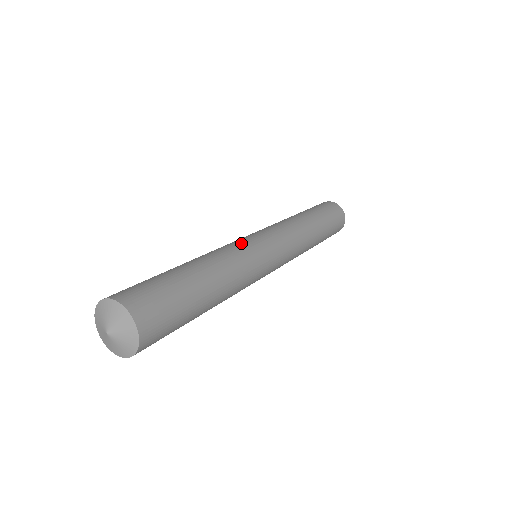
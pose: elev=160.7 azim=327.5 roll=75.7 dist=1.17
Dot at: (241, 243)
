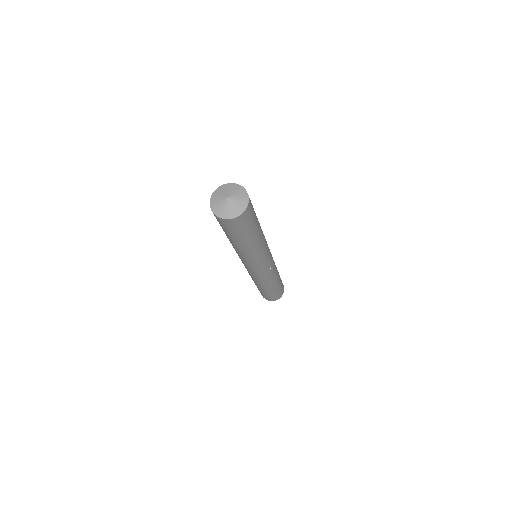
Dot at: occluded
